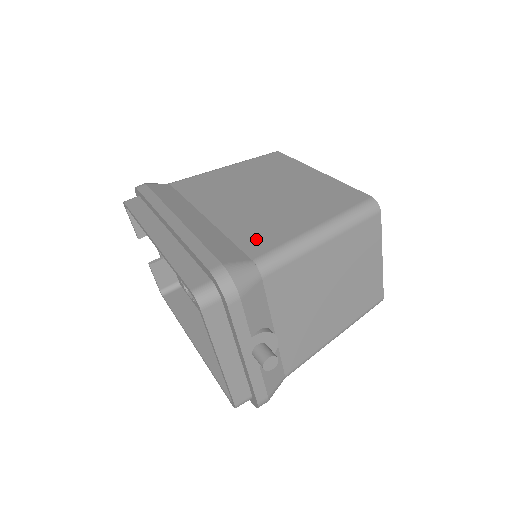
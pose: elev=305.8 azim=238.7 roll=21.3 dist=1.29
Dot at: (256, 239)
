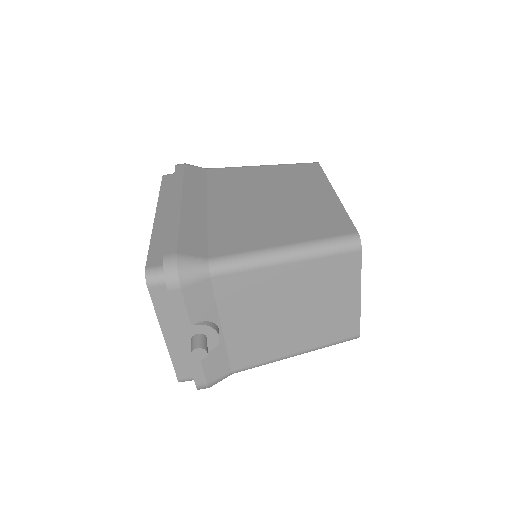
Dot at: (227, 241)
